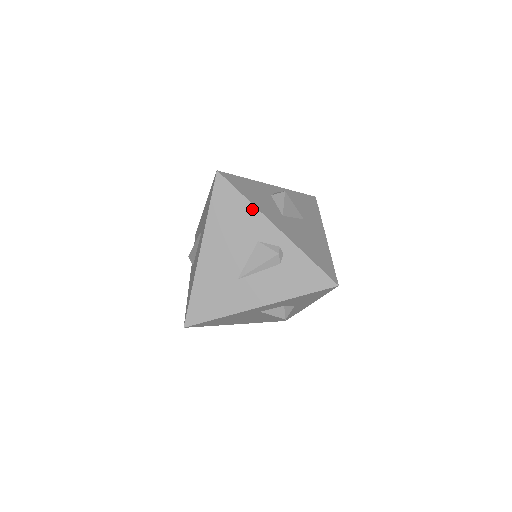
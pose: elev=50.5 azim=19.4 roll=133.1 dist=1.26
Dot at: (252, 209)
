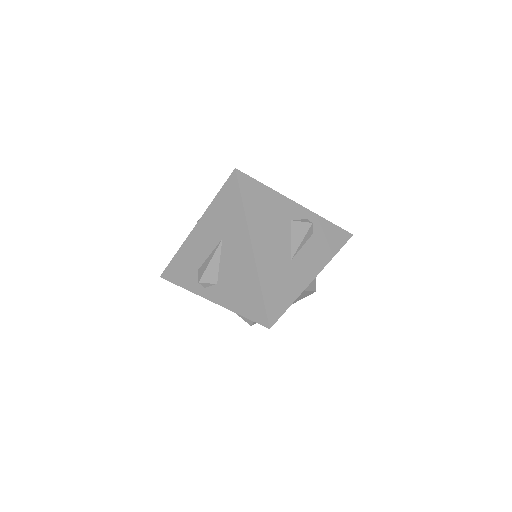
Dot at: (275, 194)
